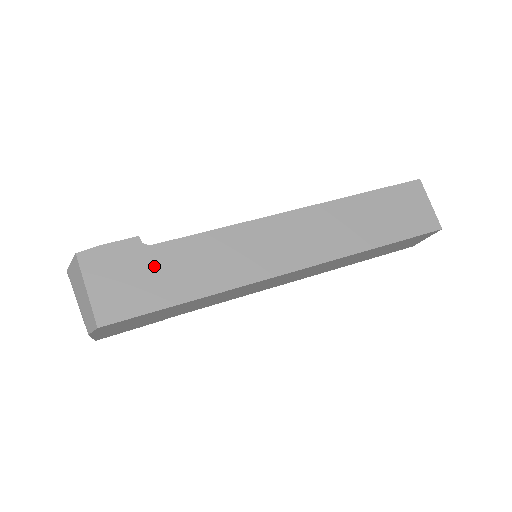
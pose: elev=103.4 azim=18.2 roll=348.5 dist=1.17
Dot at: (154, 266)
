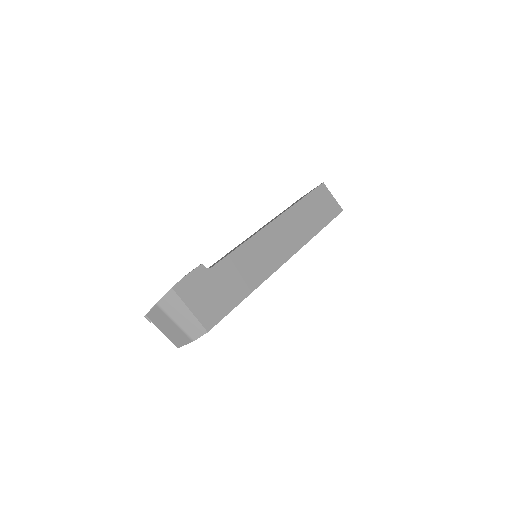
Dot at: (219, 281)
